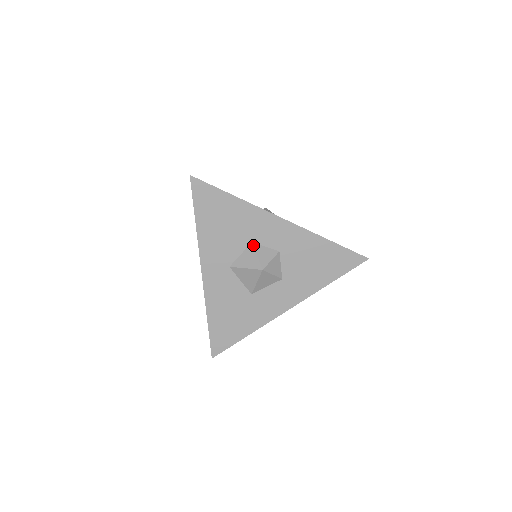
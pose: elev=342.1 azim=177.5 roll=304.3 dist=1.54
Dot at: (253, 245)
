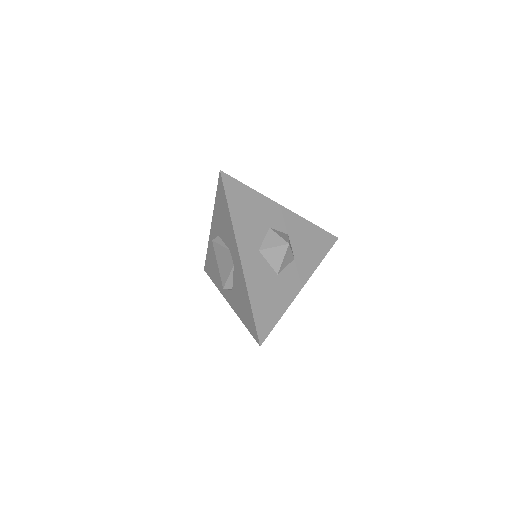
Dot at: (272, 229)
